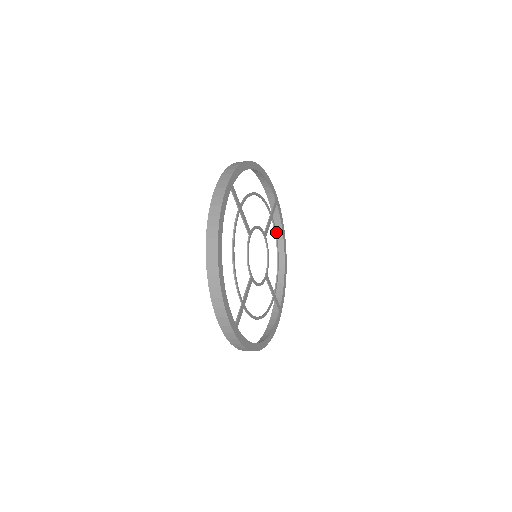
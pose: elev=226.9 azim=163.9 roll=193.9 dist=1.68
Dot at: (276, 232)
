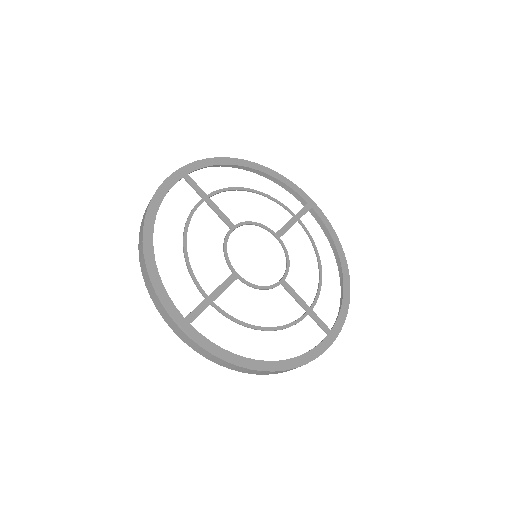
Dot at: (331, 245)
